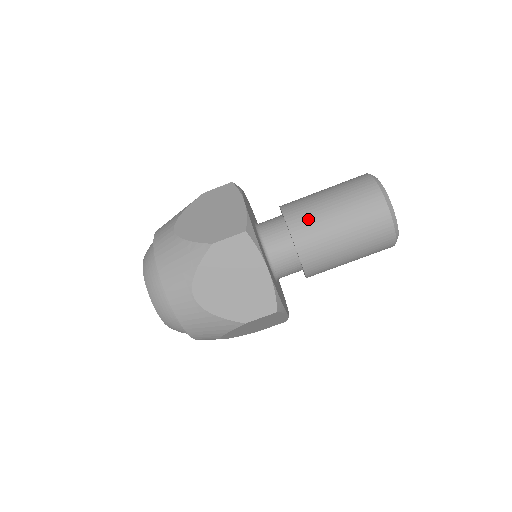
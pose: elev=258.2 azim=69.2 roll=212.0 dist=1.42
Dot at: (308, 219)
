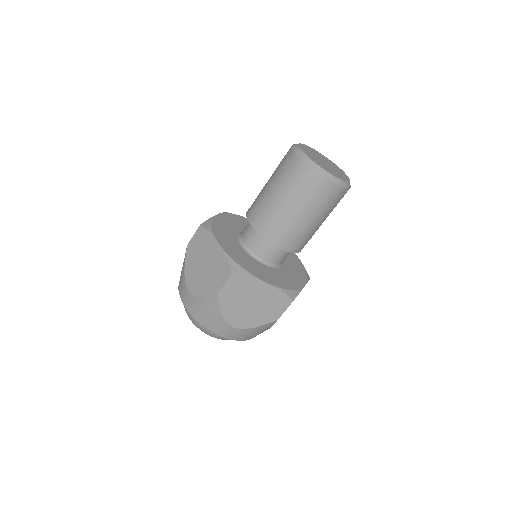
Dot at: (271, 222)
